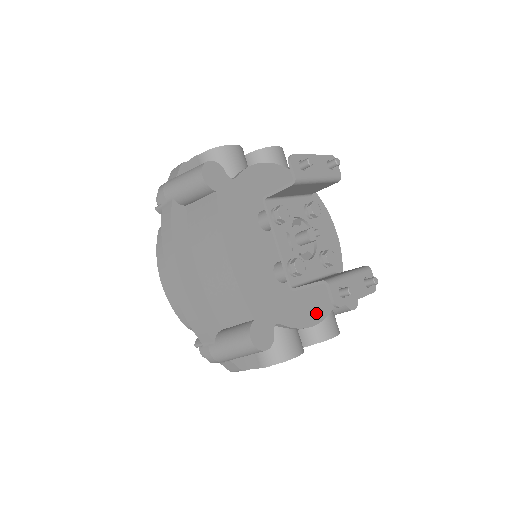
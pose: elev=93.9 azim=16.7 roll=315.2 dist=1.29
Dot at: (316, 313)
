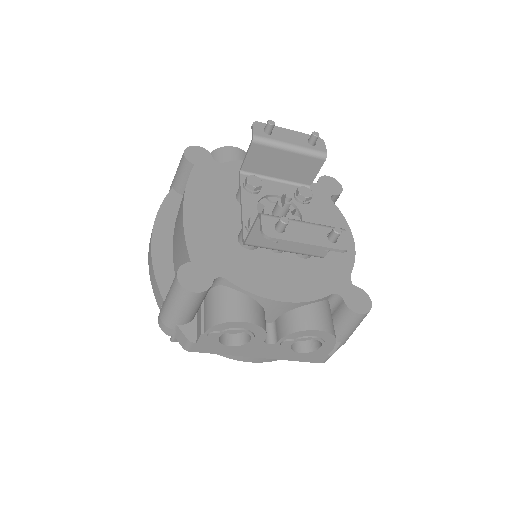
Dot at: (289, 292)
